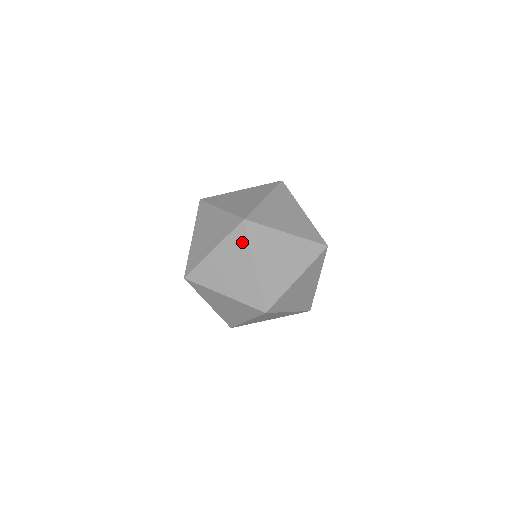
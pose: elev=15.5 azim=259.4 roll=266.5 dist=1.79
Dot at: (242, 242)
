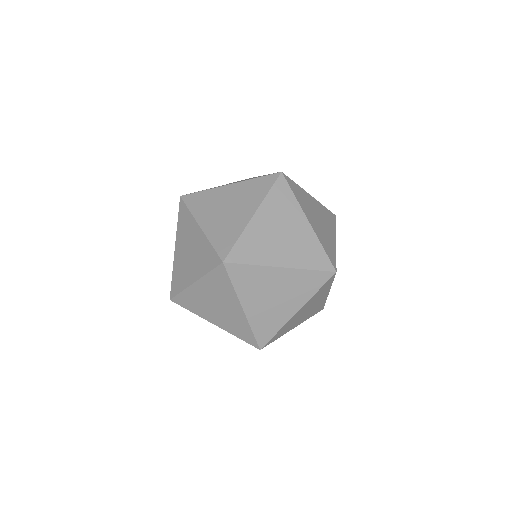
Dot at: (286, 197)
